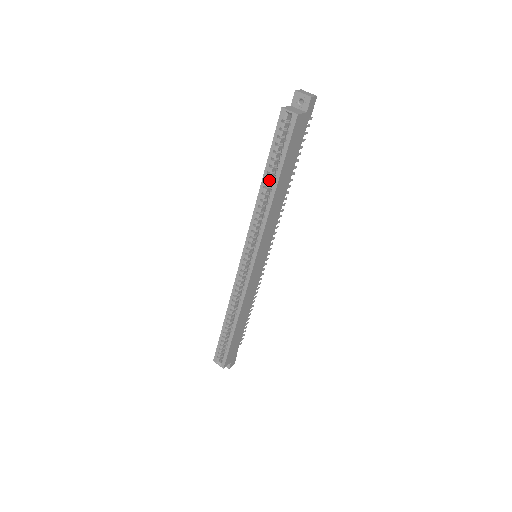
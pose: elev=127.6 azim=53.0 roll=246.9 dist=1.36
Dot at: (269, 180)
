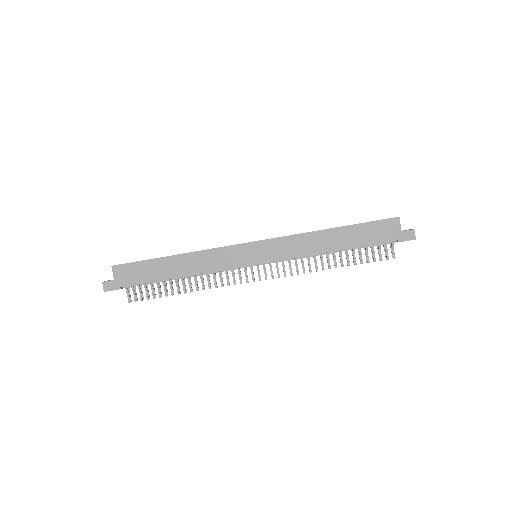
Dot at: occluded
